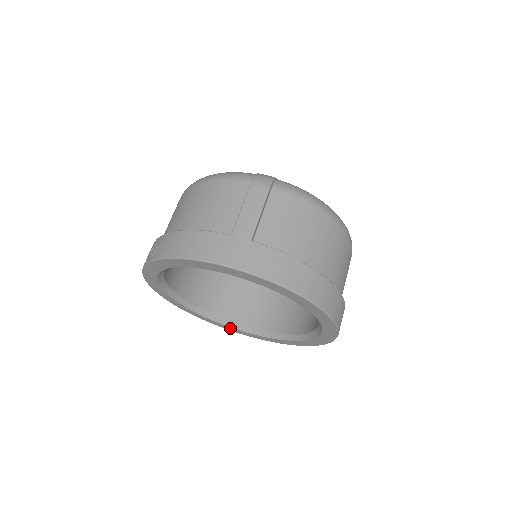
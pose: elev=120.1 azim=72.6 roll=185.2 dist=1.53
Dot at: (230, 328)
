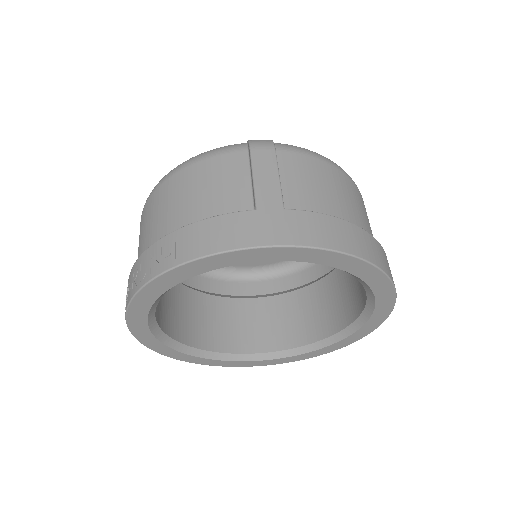
Dot at: (238, 363)
